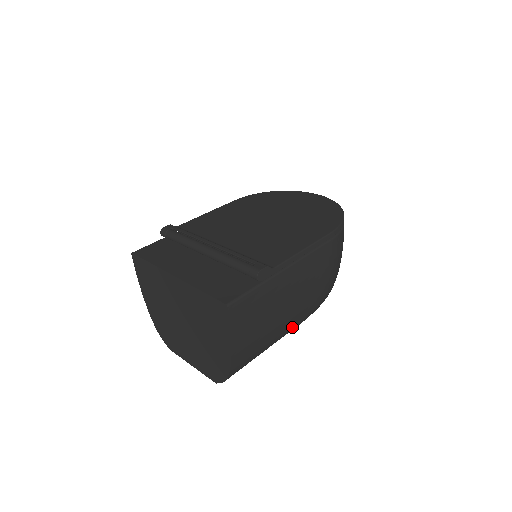
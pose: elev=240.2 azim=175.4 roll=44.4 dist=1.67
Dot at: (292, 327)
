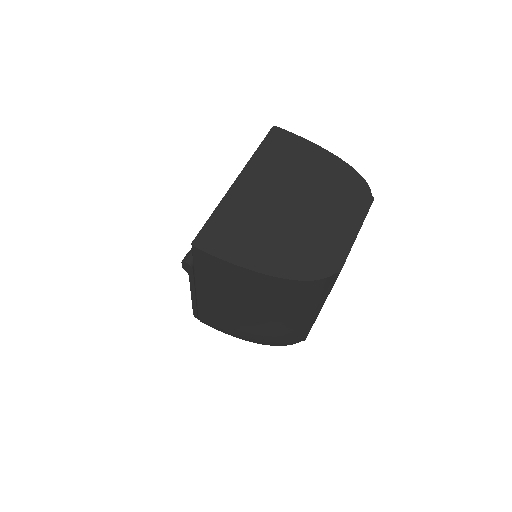
Dot at: occluded
